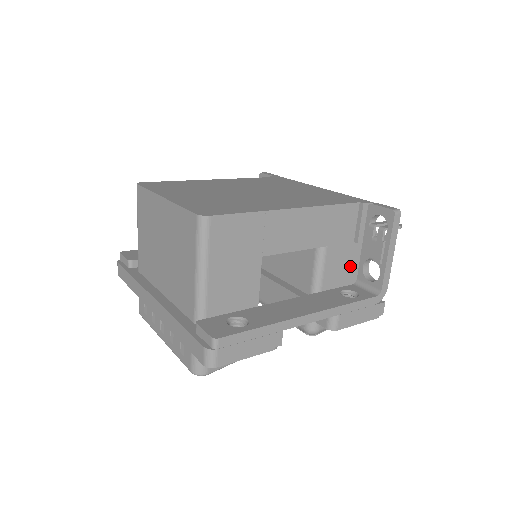
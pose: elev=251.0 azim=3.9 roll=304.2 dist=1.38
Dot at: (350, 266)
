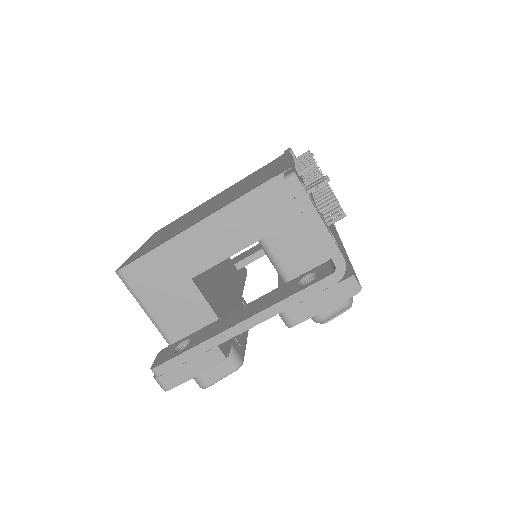
Dot at: (315, 242)
